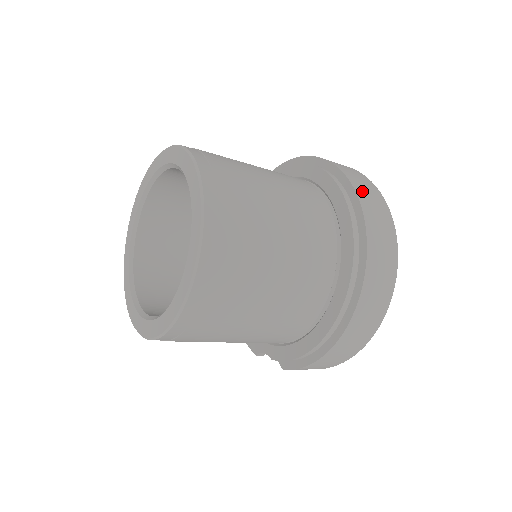
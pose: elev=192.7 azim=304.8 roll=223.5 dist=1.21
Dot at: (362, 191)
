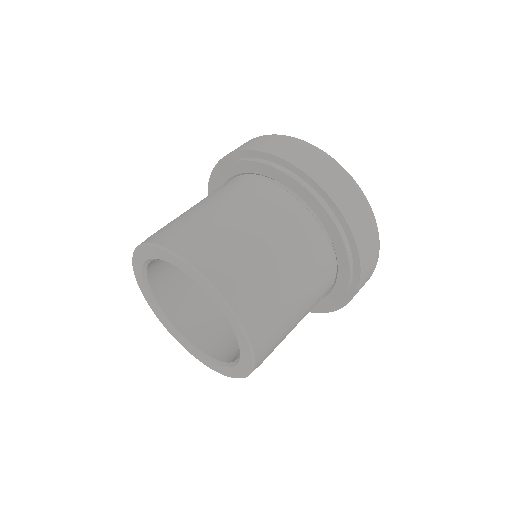
Dot at: (360, 234)
